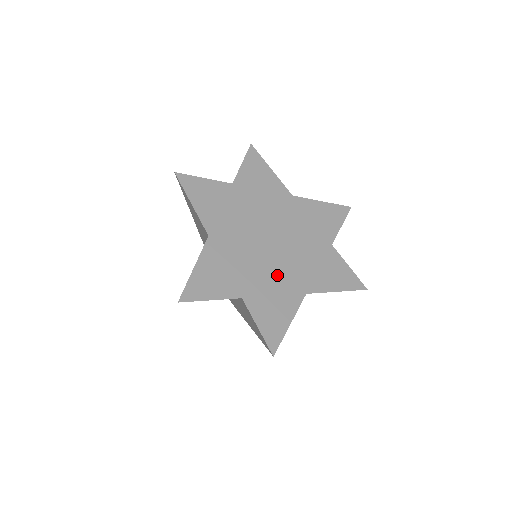
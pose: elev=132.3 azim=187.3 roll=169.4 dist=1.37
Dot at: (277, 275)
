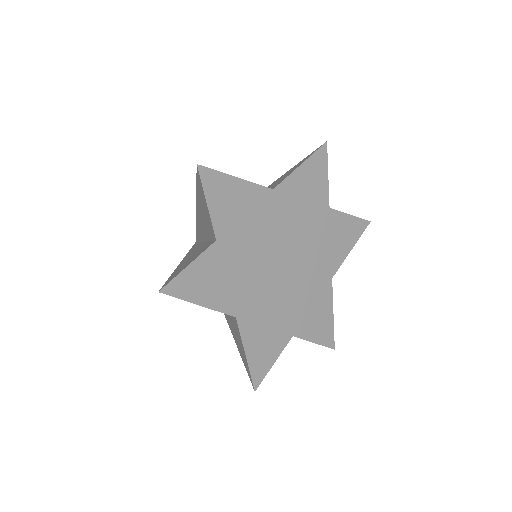
Dot at: (305, 288)
